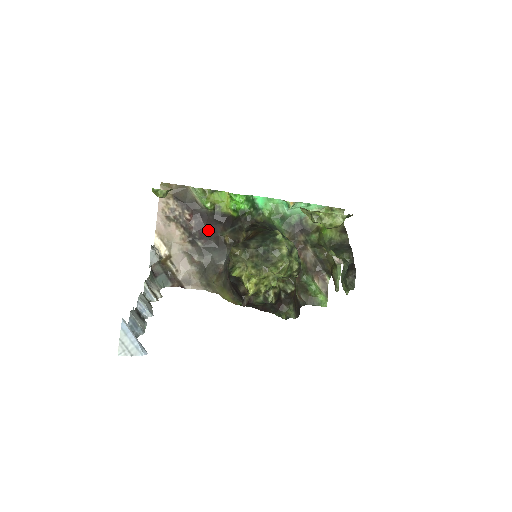
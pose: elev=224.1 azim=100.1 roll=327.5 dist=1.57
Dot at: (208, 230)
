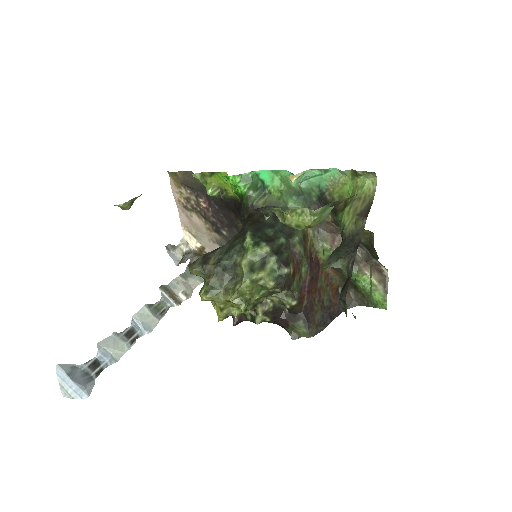
Dot at: (226, 217)
